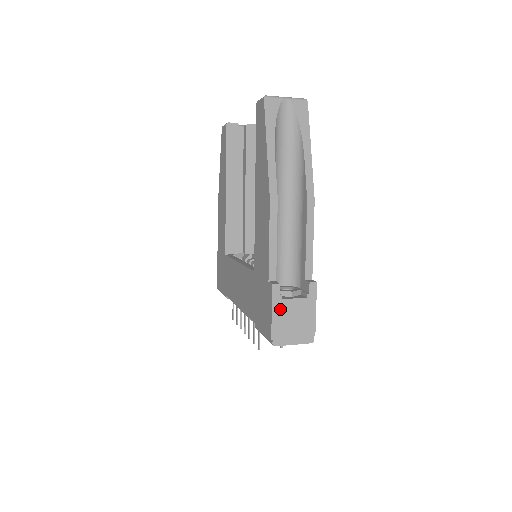
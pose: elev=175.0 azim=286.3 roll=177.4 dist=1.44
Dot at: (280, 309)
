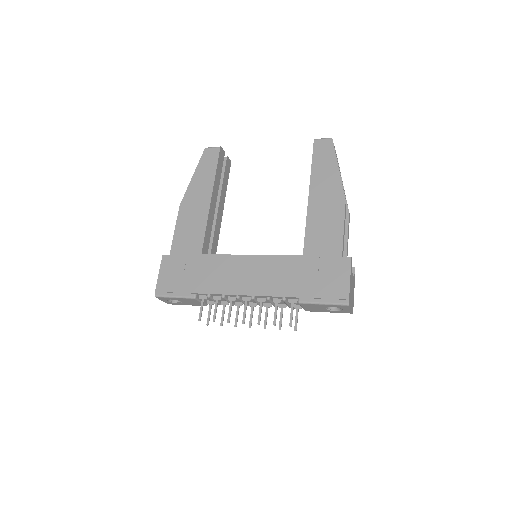
Dot at: (351, 278)
